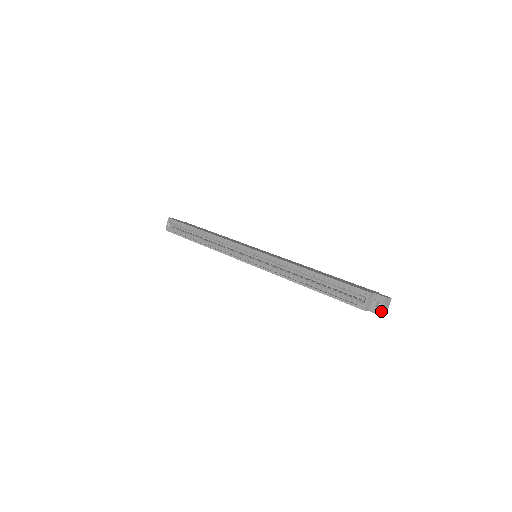
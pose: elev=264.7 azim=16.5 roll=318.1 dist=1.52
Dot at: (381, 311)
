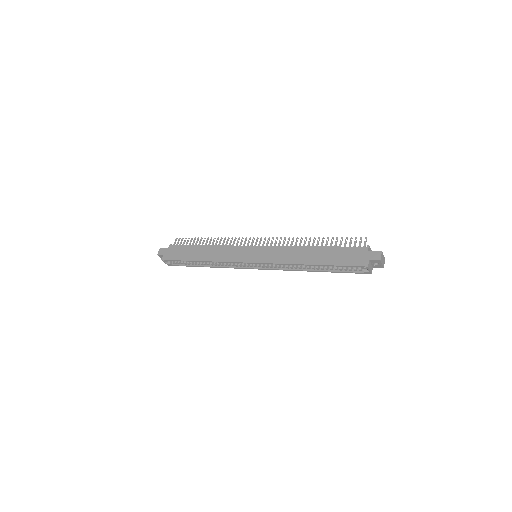
Dot at: (382, 266)
